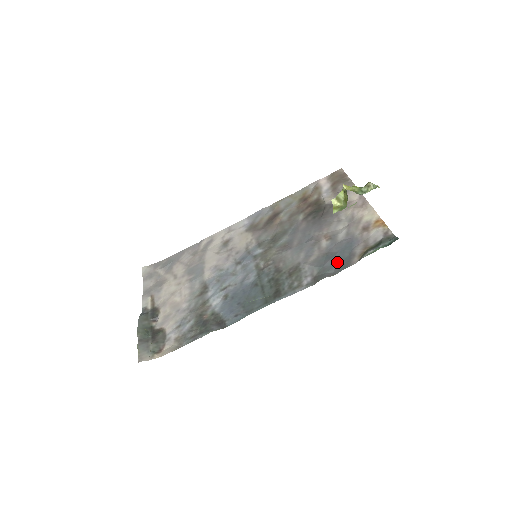
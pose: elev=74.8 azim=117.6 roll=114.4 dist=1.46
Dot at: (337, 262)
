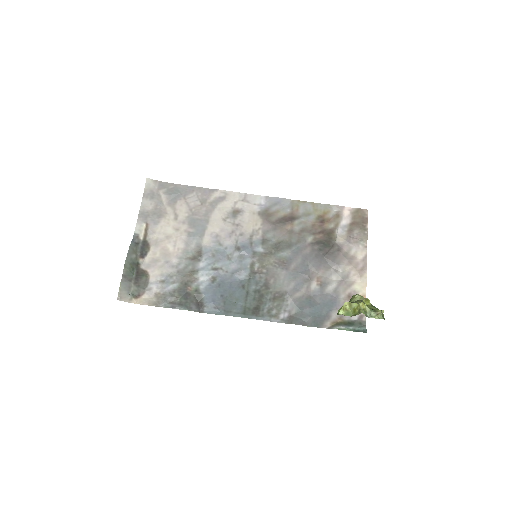
Dot at: (314, 314)
